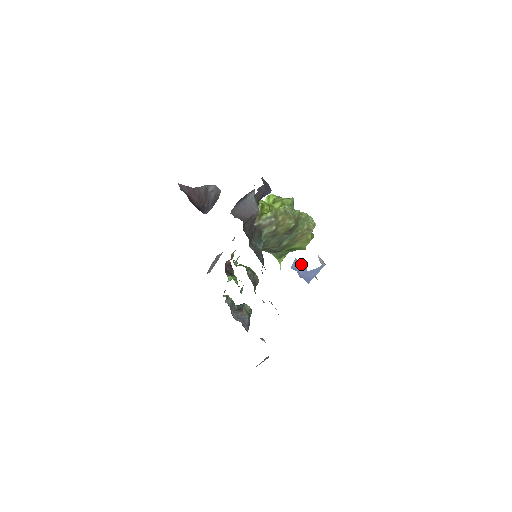
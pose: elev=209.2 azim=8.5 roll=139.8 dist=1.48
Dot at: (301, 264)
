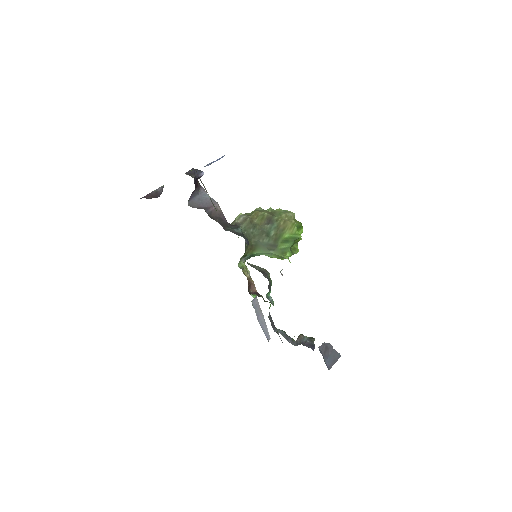
Dot at: (211, 163)
